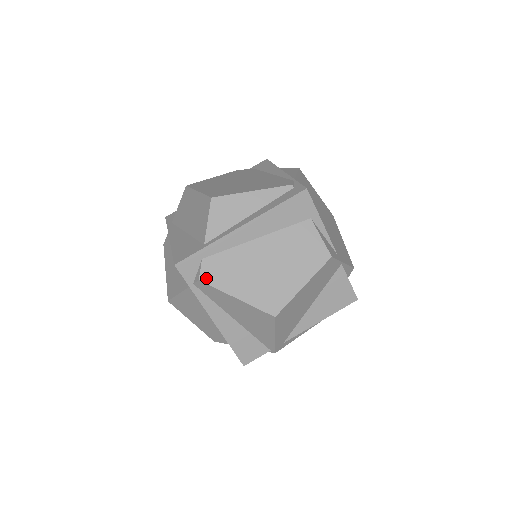
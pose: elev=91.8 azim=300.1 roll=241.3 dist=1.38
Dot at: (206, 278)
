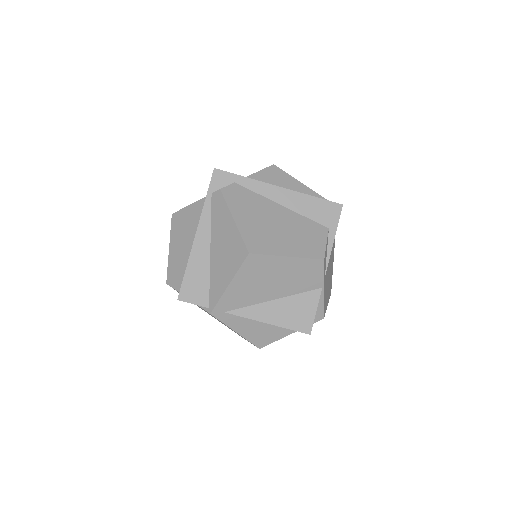
Dot at: (226, 192)
